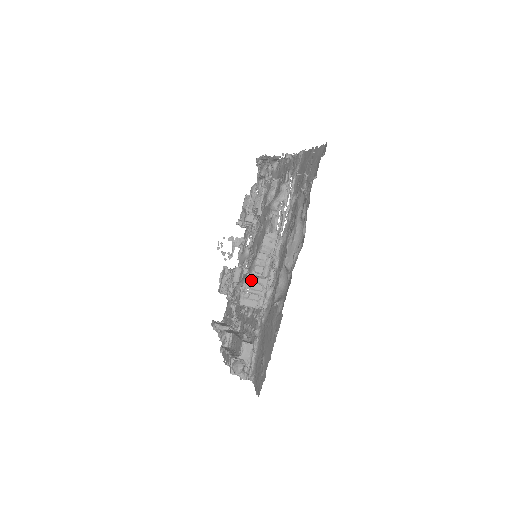
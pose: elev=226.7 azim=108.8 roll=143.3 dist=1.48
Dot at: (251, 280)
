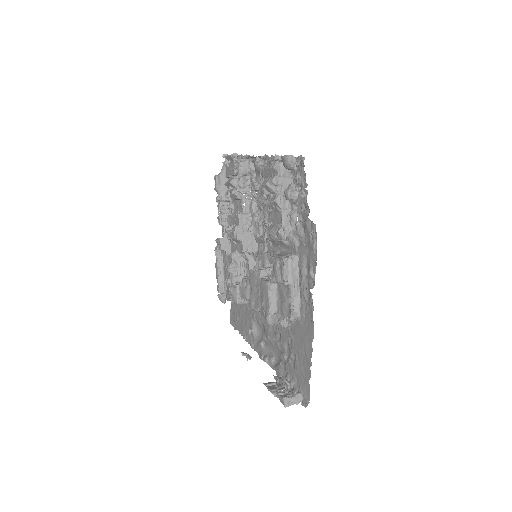
Dot at: occluded
